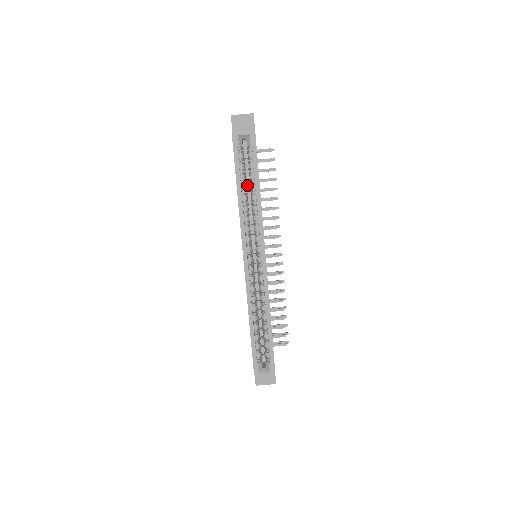
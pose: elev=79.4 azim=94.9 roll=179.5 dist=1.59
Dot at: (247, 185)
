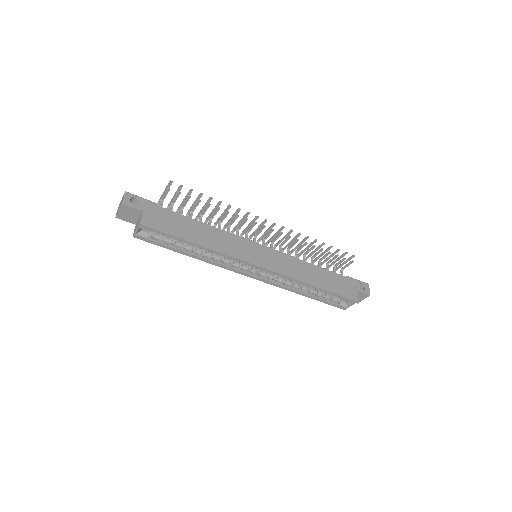
Dot at: occluded
